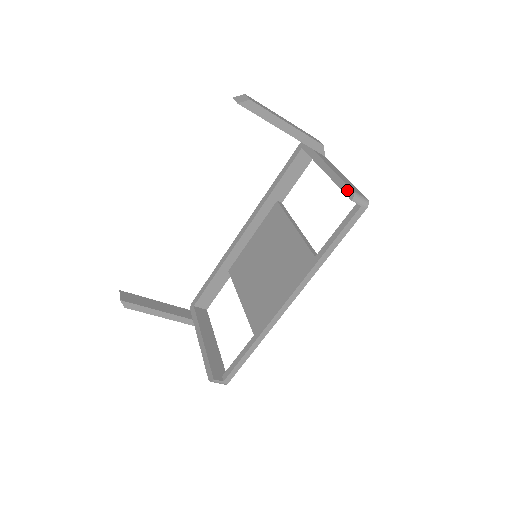
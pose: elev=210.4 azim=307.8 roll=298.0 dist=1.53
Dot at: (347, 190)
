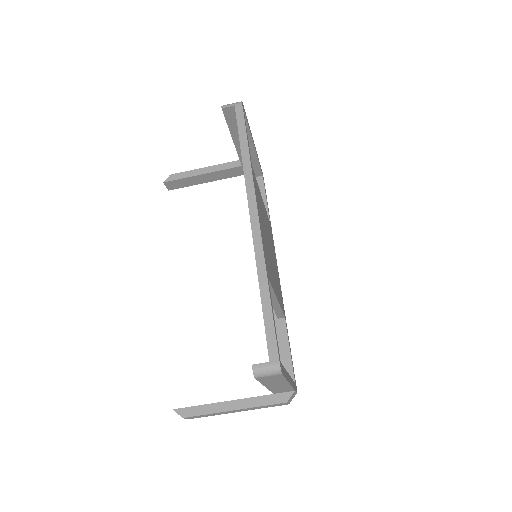
Dot at: (224, 115)
